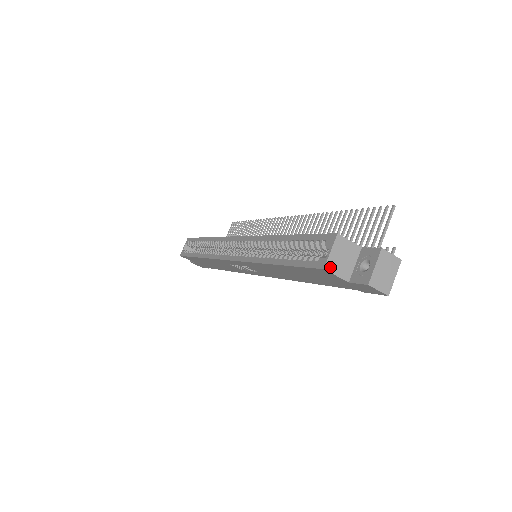
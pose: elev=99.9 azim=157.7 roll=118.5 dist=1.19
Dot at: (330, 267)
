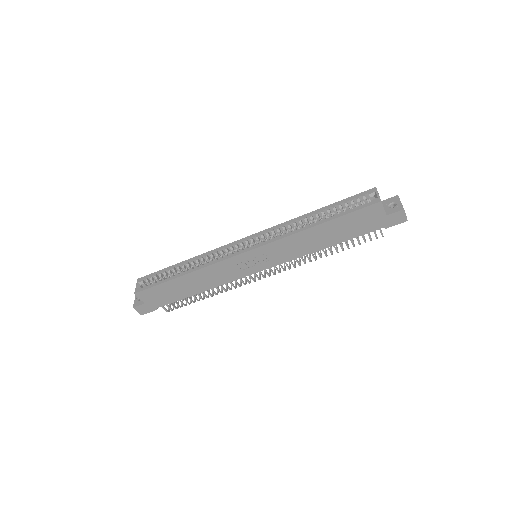
Dot at: (381, 202)
